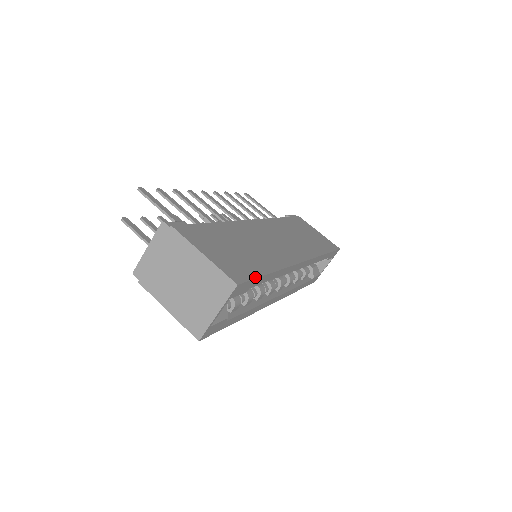
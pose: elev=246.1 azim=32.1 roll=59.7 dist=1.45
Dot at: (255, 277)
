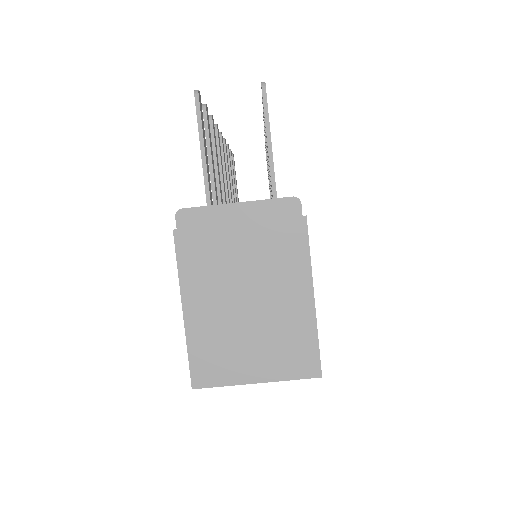
Dot at: occluded
